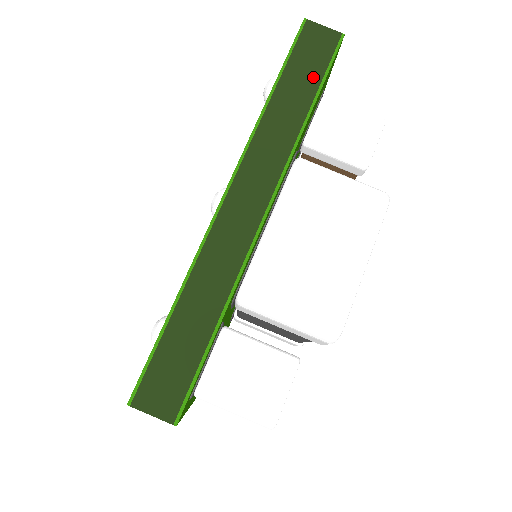
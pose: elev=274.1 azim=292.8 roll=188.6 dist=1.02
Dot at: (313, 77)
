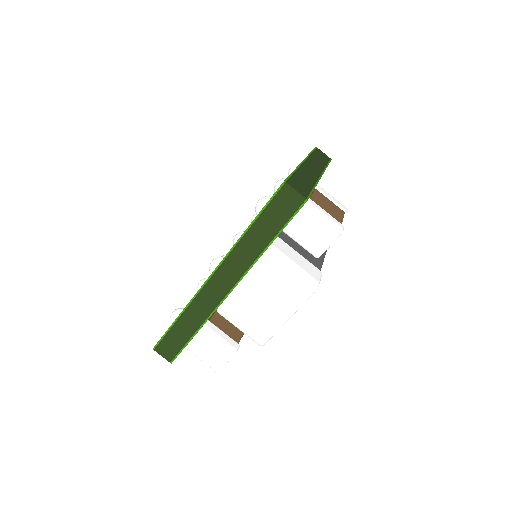
Dot at: (277, 224)
